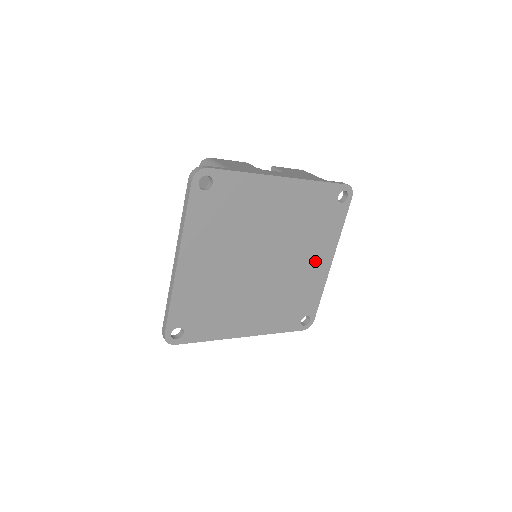
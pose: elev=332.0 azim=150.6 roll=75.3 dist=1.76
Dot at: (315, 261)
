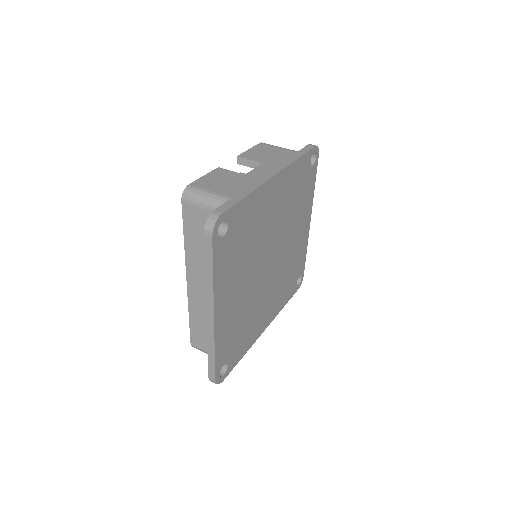
Dot at: (300, 229)
